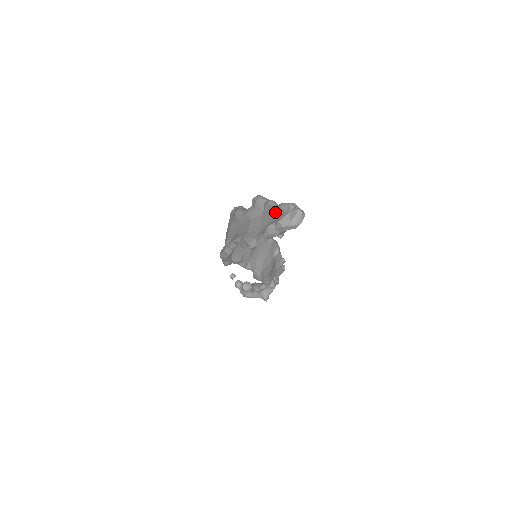
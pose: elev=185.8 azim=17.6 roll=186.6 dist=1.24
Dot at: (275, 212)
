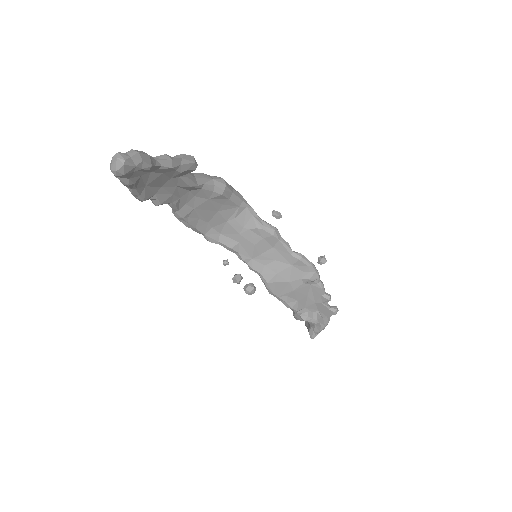
Dot at: occluded
